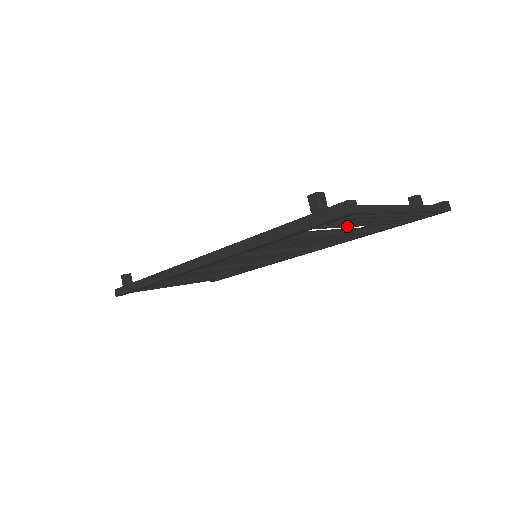
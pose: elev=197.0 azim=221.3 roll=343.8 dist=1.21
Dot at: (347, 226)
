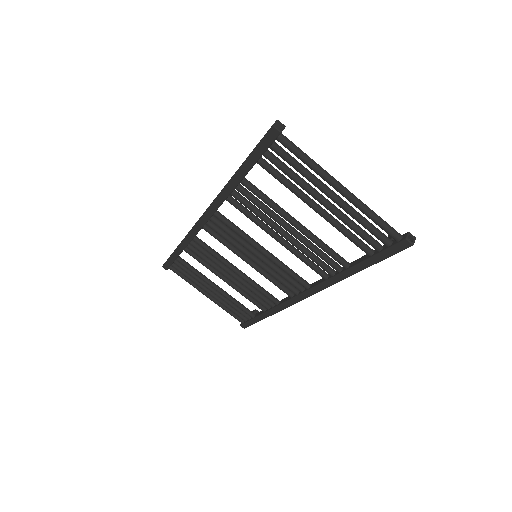
Dot at: (301, 196)
